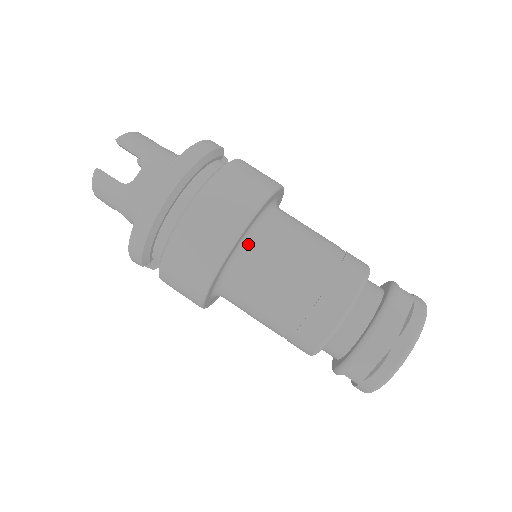
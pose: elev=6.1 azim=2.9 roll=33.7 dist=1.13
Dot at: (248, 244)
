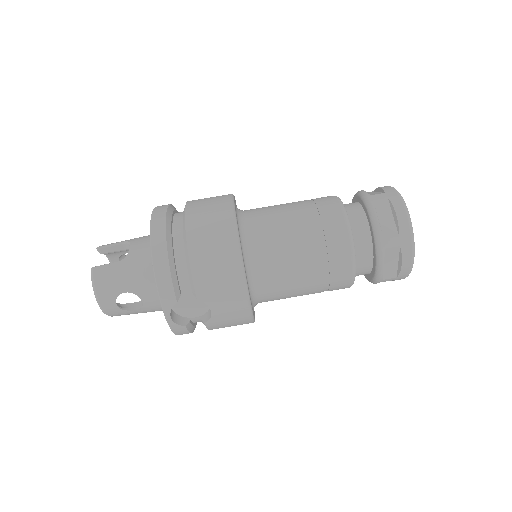
Dot at: (243, 218)
